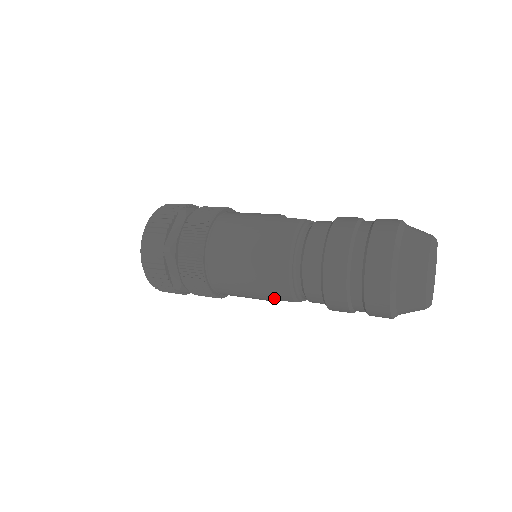
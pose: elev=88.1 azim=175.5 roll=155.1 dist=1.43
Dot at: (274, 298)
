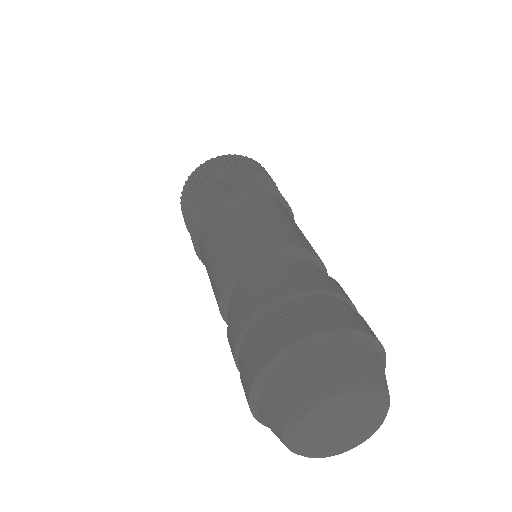
Dot at: occluded
